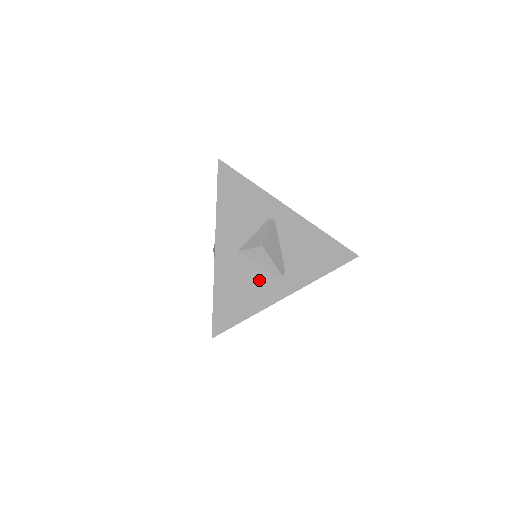
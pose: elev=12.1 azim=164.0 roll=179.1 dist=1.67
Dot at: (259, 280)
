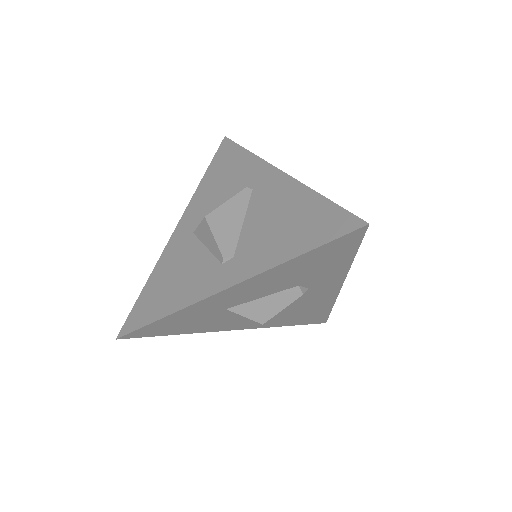
Dot at: (197, 268)
